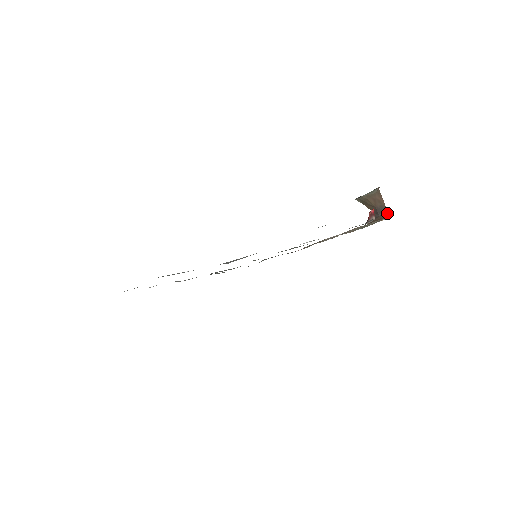
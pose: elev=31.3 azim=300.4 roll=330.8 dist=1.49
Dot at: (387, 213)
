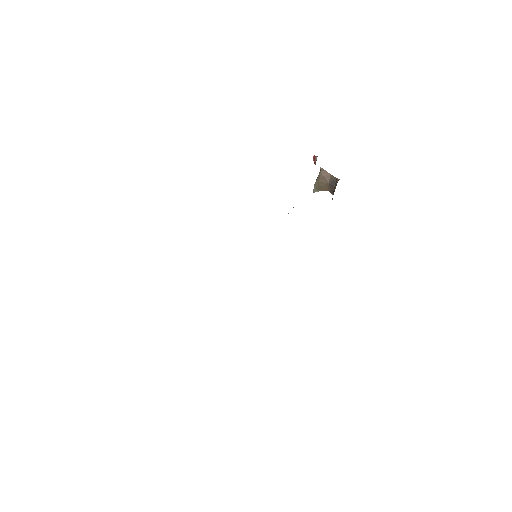
Dot at: (338, 179)
